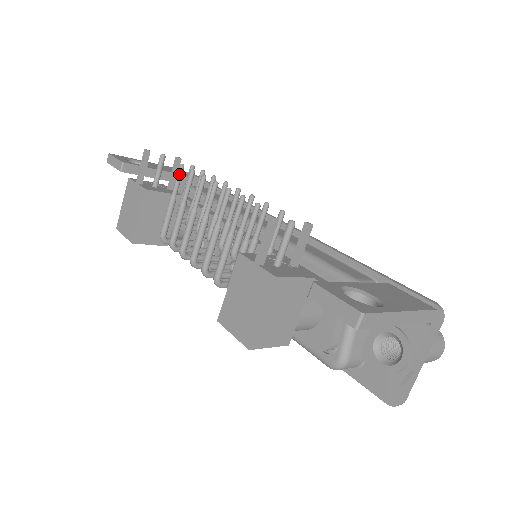
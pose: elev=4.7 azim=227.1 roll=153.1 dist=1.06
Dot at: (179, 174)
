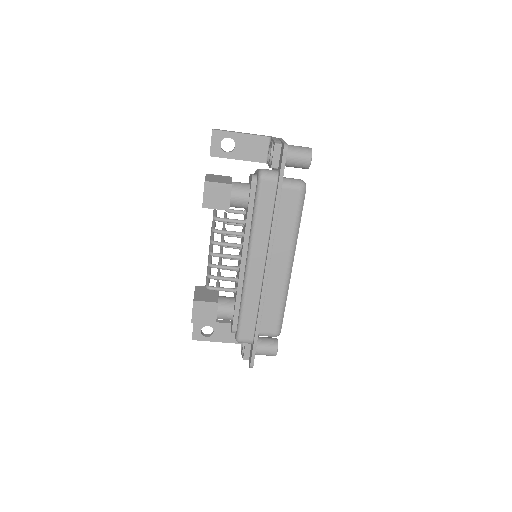
Dot at: occluded
